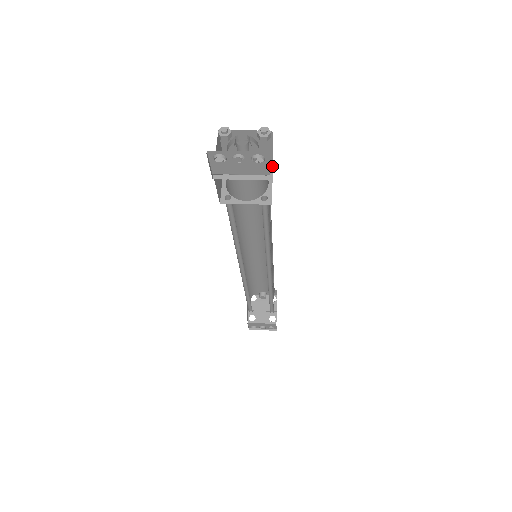
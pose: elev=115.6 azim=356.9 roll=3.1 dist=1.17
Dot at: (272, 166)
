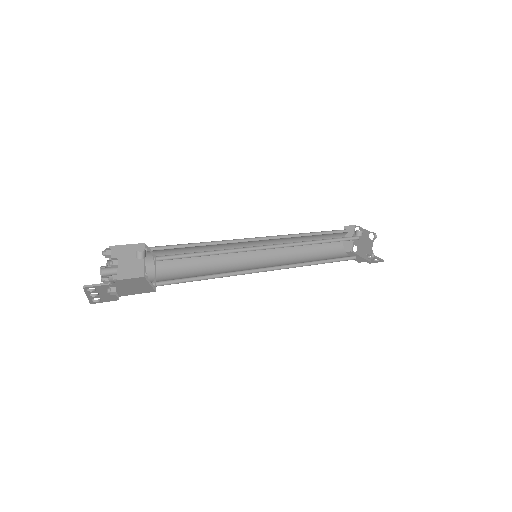
Dot at: occluded
